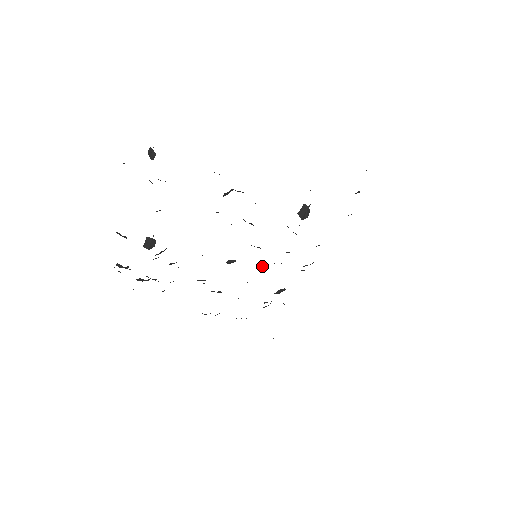
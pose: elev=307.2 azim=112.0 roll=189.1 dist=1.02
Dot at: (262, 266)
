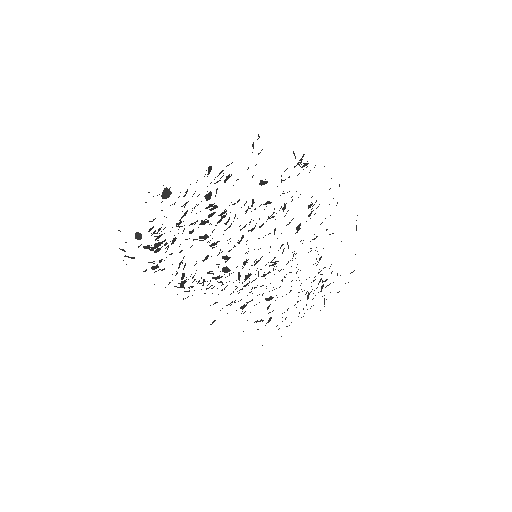
Dot at: (151, 233)
